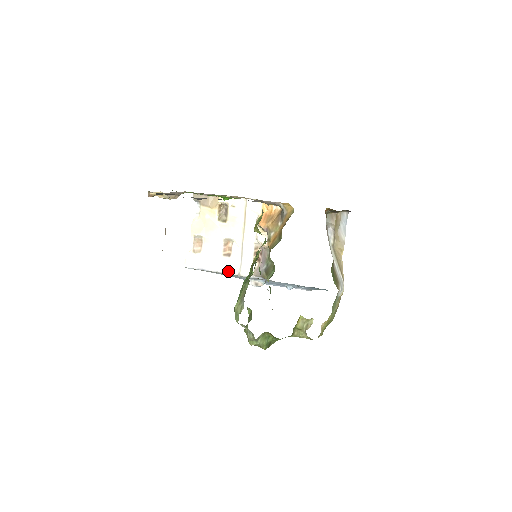
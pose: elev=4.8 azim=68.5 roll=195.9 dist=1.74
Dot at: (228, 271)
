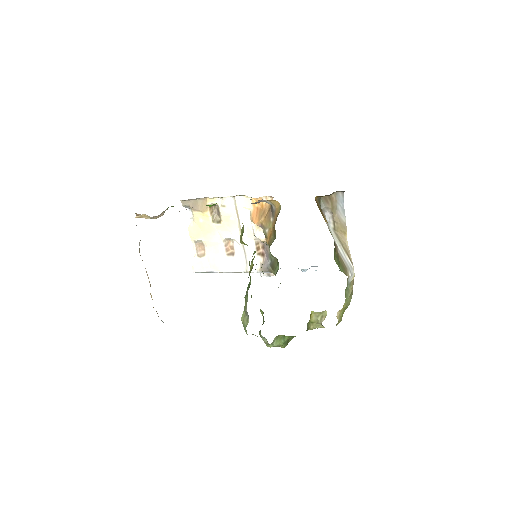
Dot at: (235, 270)
